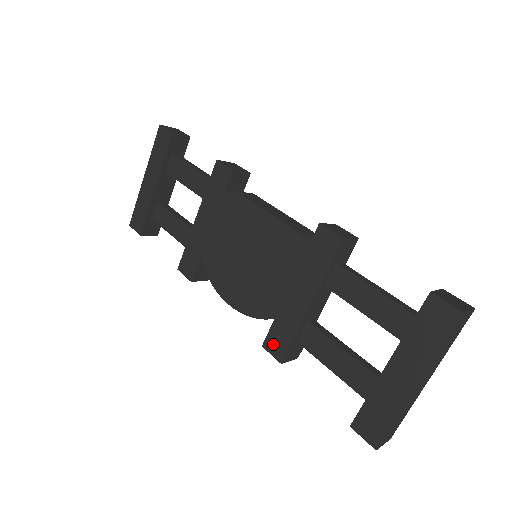
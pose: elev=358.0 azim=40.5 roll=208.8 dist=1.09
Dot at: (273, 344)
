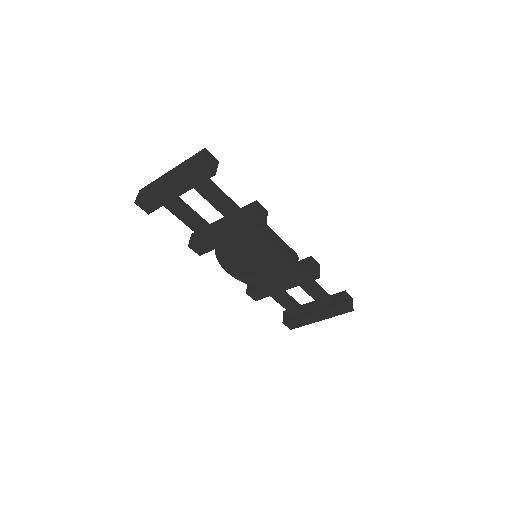
Dot at: (254, 295)
